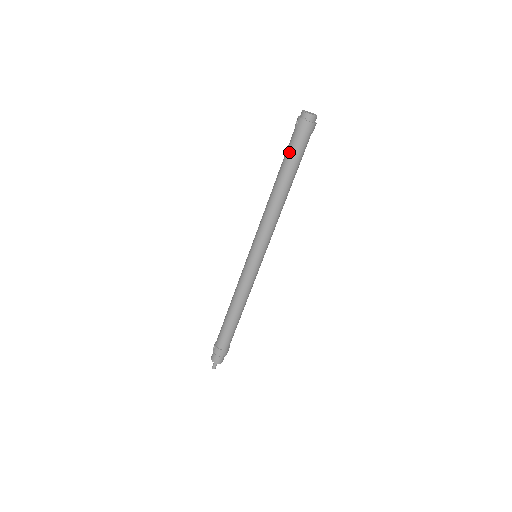
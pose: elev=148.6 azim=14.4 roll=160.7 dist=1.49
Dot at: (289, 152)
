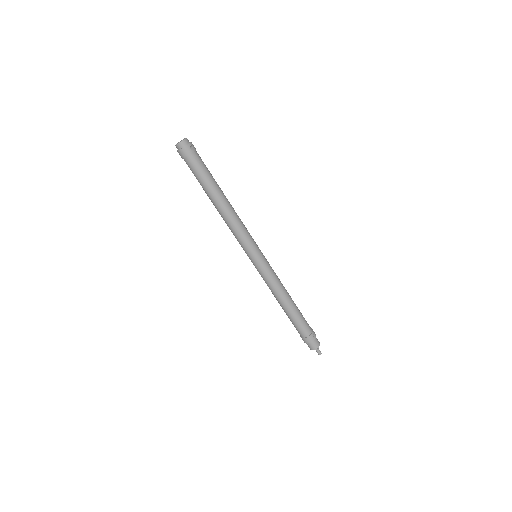
Dot at: (195, 176)
